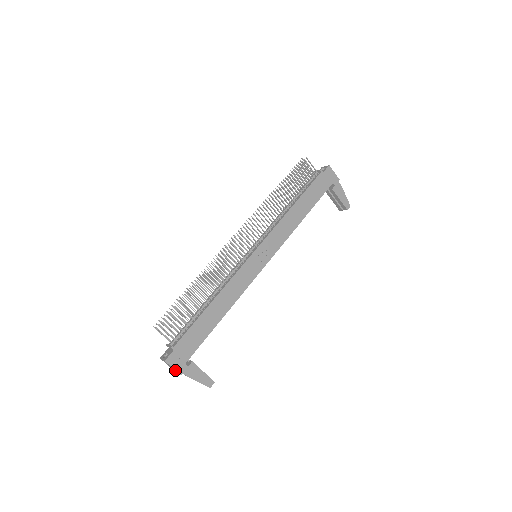
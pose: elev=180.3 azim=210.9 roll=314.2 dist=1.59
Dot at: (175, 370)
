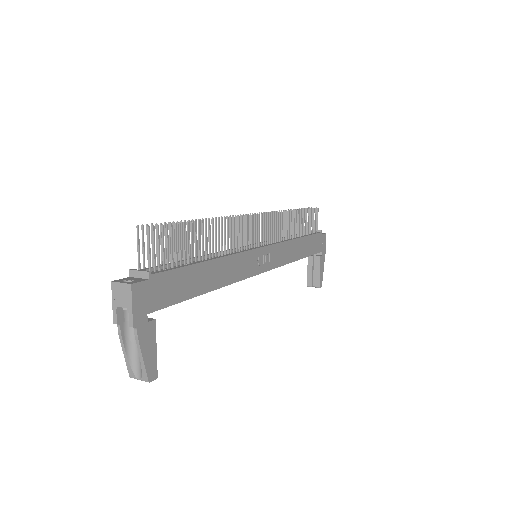
Dot at: (132, 311)
